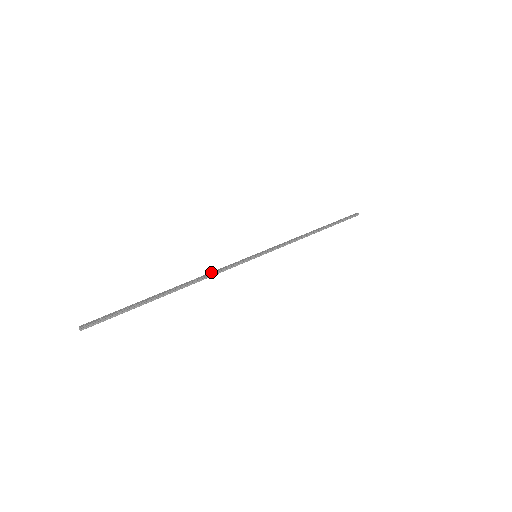
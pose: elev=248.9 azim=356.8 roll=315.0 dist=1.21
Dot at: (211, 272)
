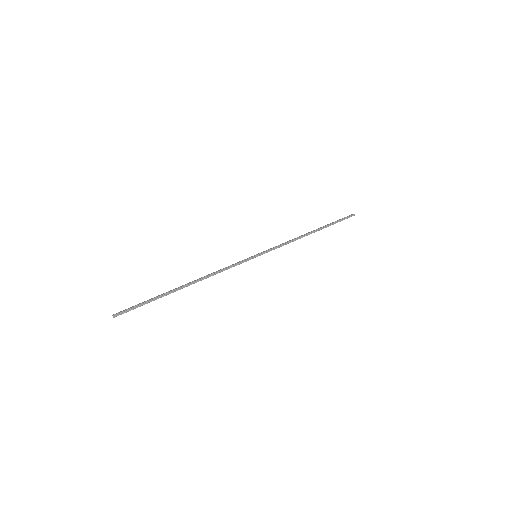
Dot at: (217, 271)
